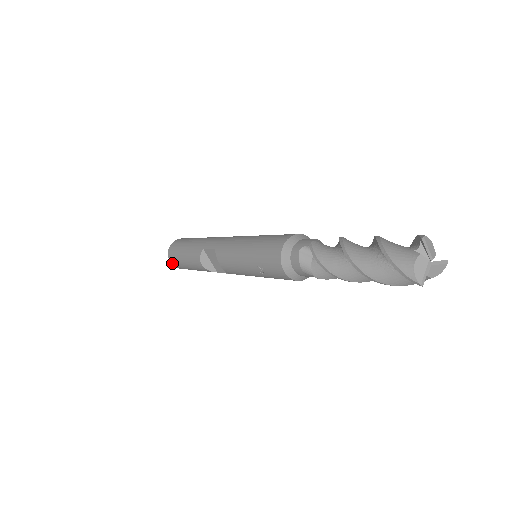
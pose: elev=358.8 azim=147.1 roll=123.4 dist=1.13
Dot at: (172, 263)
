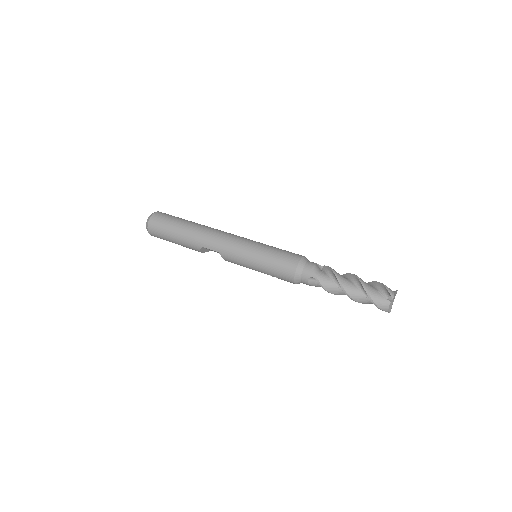
Dot at: occluded
